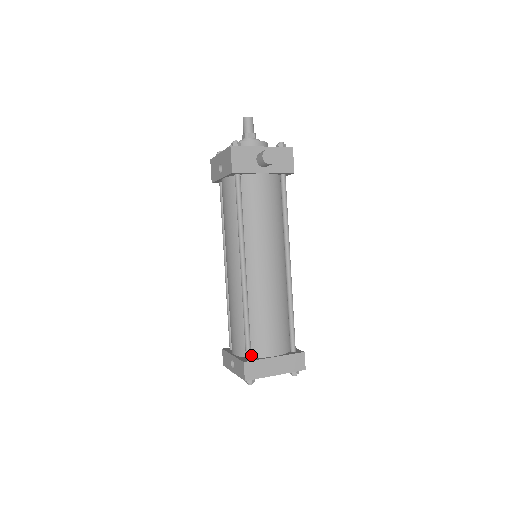
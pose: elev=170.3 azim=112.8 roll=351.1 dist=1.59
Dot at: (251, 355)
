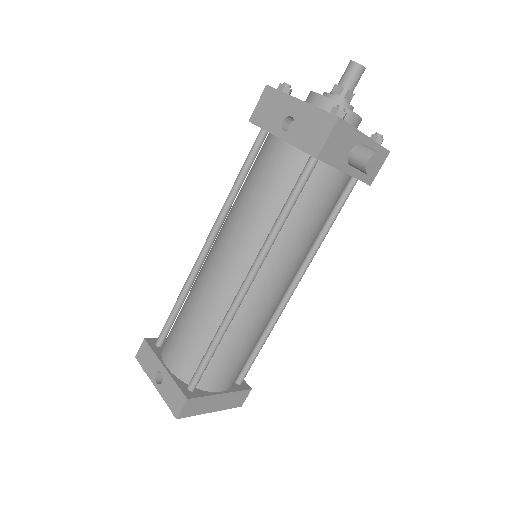
Dot at: occluded
